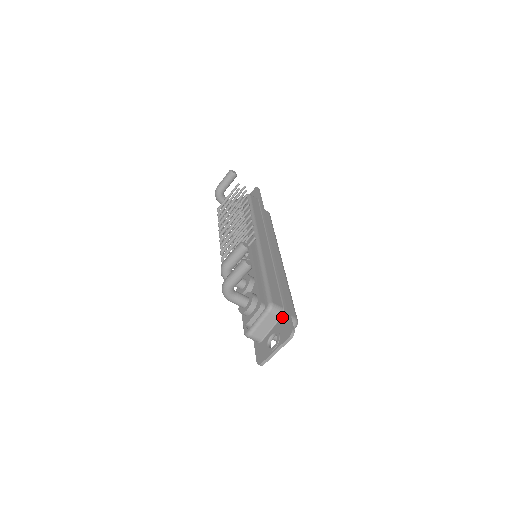
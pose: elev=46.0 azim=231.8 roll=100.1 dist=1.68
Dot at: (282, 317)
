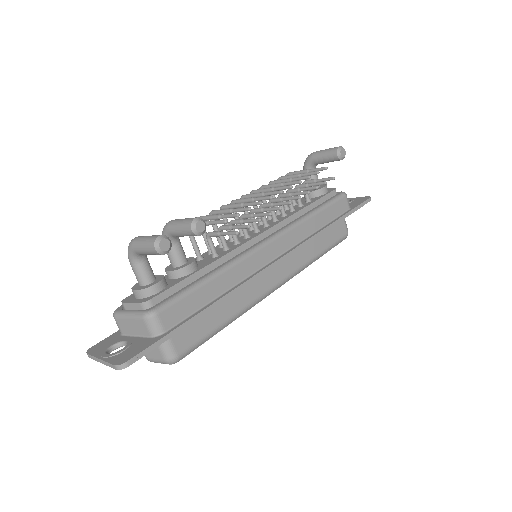
Dot at: (151, 338)
